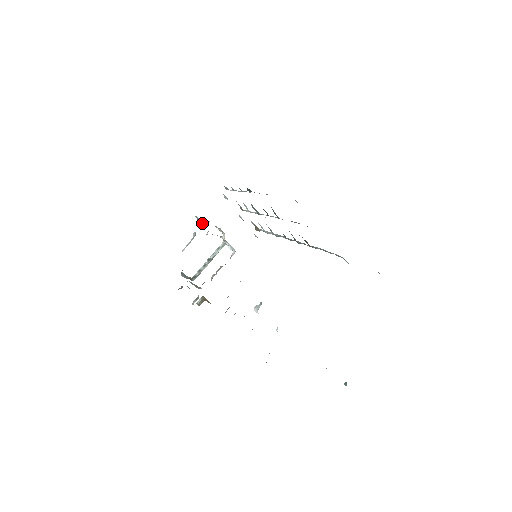
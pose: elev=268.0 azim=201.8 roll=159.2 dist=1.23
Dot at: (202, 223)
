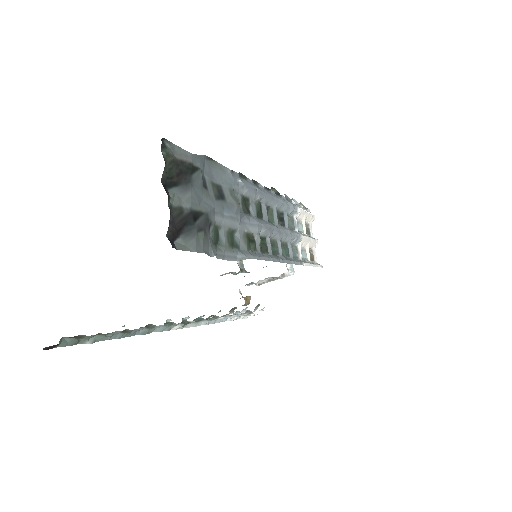
Dot at: occluded
